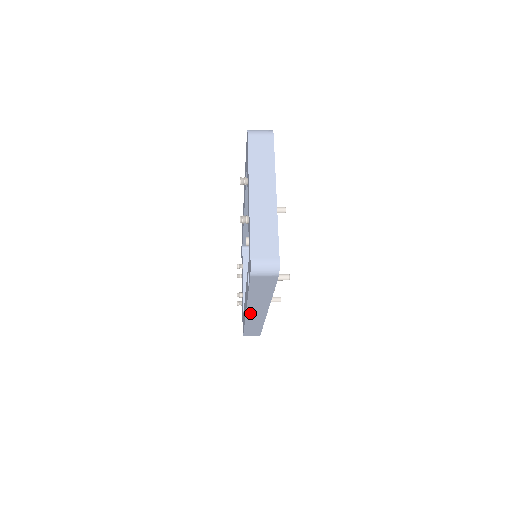
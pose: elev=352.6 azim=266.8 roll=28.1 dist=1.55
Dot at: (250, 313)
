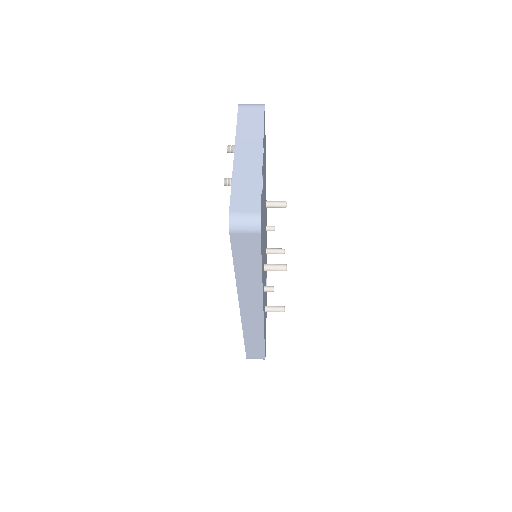
Dot at: (244, 310)
